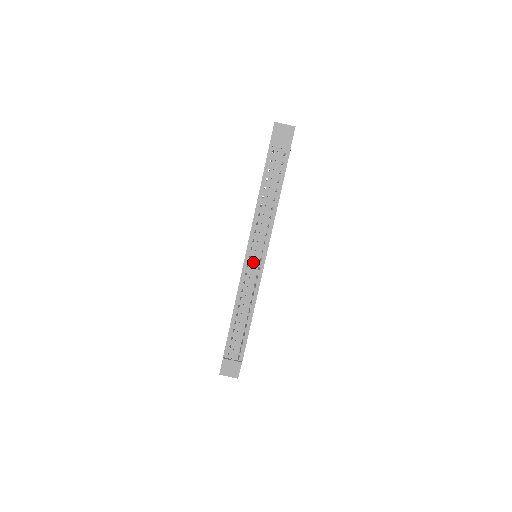
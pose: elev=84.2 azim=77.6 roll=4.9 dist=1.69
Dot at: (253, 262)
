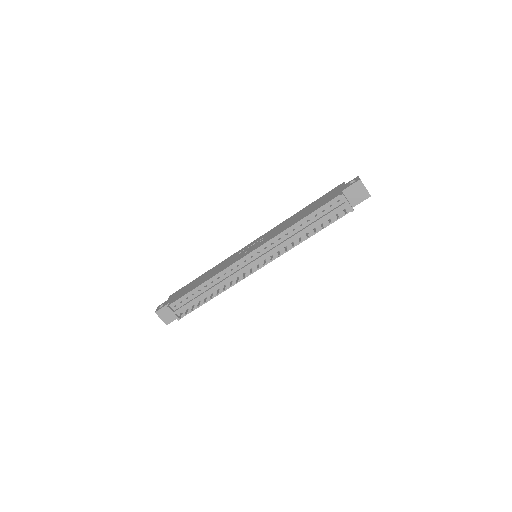
Dot at: (251, 263)
